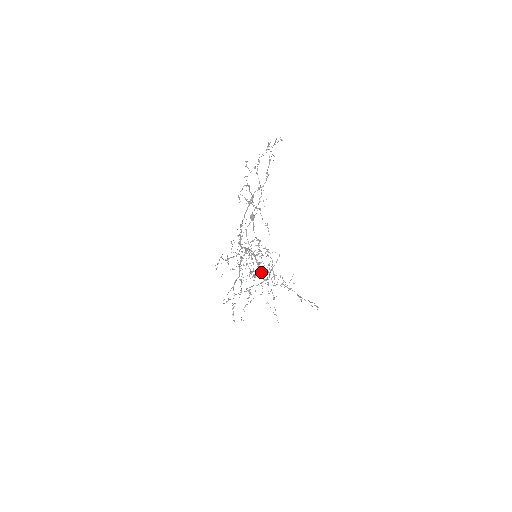
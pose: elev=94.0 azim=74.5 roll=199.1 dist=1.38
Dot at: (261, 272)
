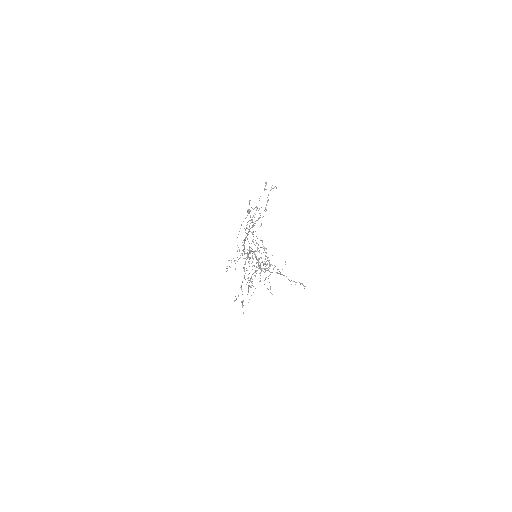
Dot at: occluded
